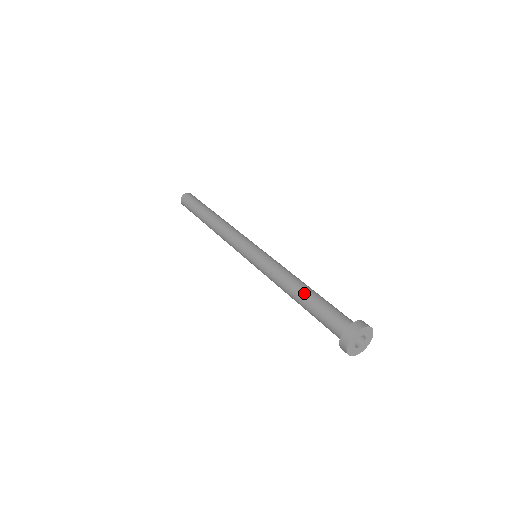
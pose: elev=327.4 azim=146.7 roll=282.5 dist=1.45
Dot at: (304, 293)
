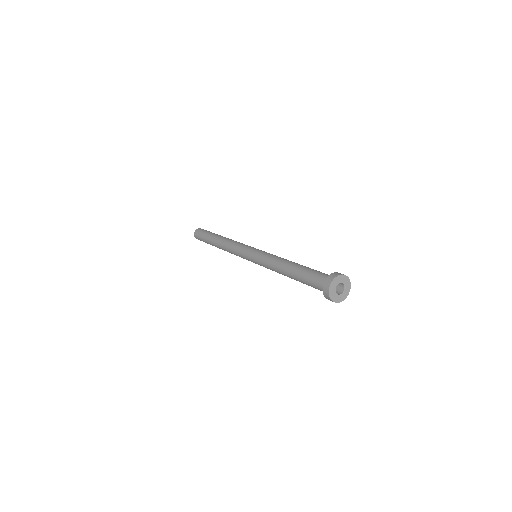
Dot at: (293, 268)
